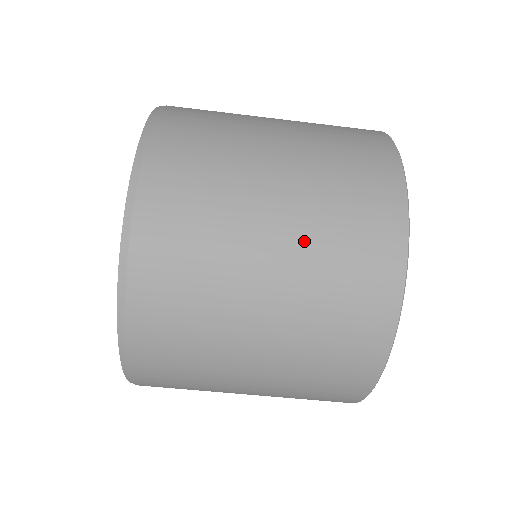
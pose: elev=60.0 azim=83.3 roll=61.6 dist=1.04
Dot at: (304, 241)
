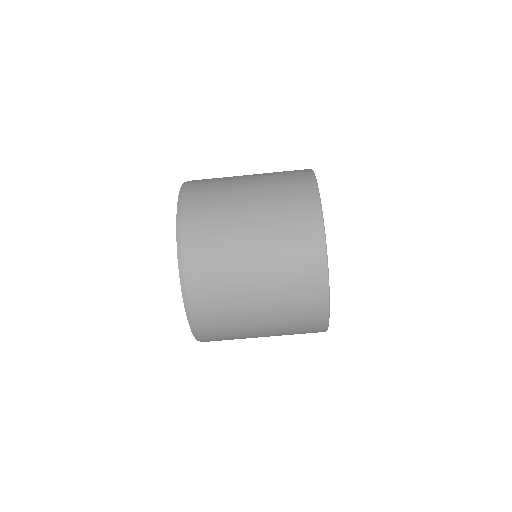
Dot at: (266, 205)
